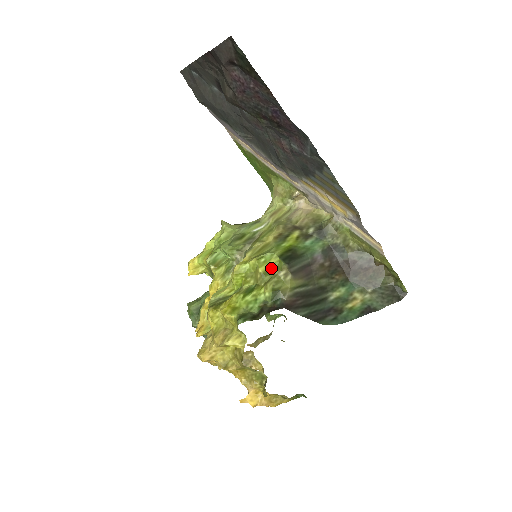
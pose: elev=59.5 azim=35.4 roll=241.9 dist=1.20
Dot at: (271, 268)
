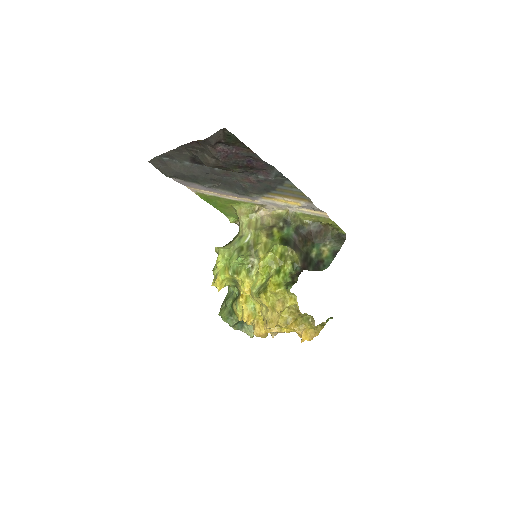
Dot at: (281, 253)
